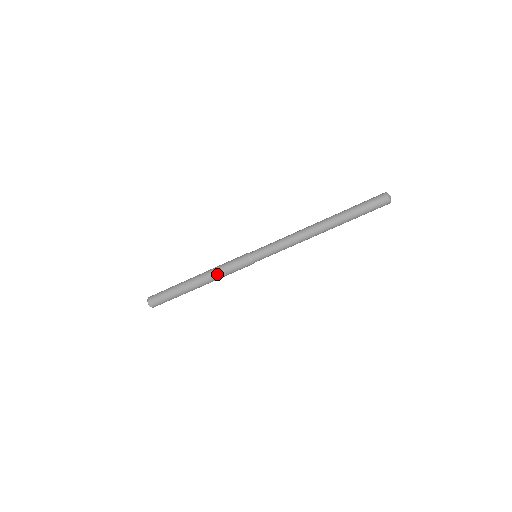
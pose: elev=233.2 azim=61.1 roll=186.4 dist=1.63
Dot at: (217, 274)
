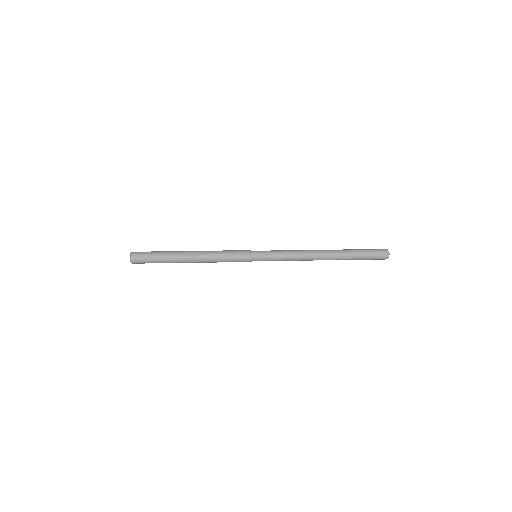
Dot at: (214, 251)
